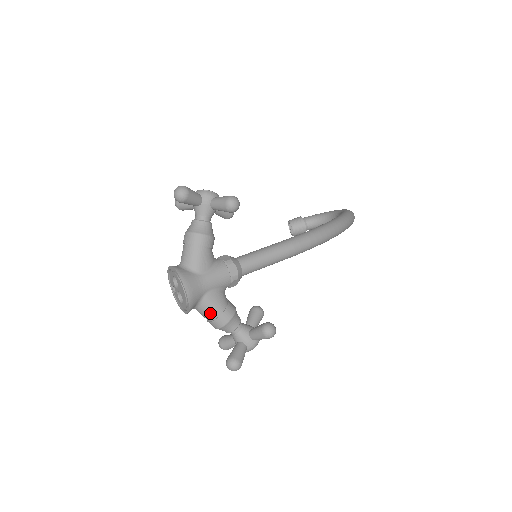
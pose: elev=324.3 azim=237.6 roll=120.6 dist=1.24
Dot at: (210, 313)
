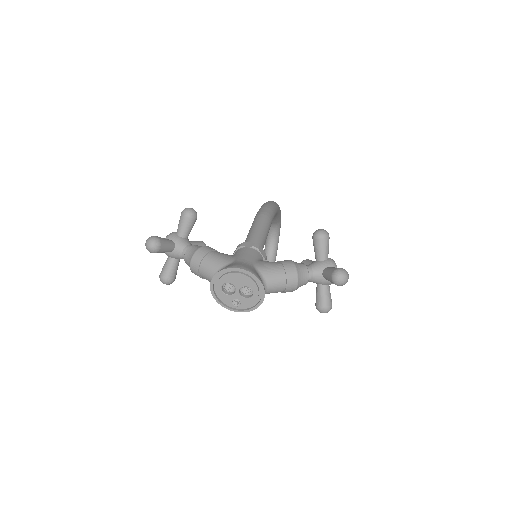
Dot at: (276, 274)
